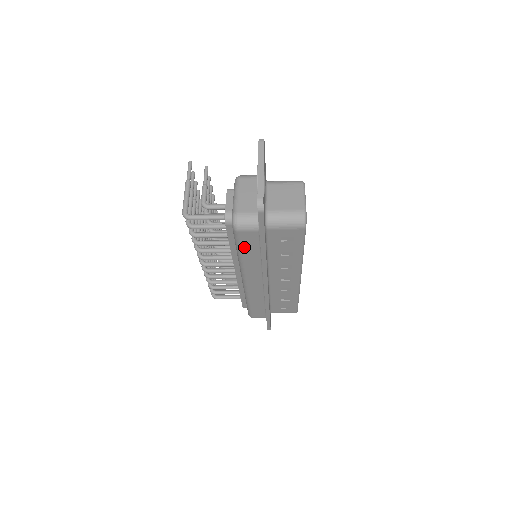
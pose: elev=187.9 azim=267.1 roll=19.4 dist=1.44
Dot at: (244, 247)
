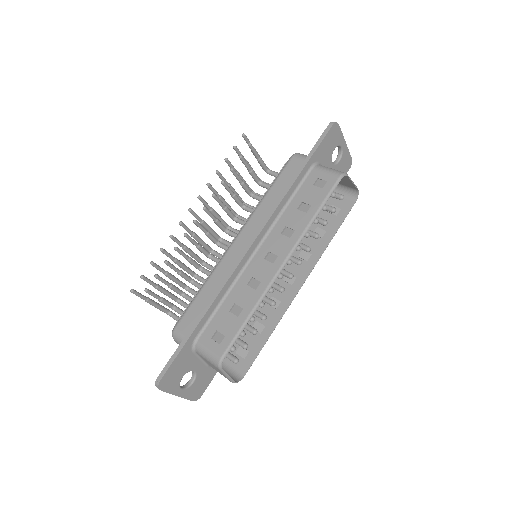
Dot at: occluded
